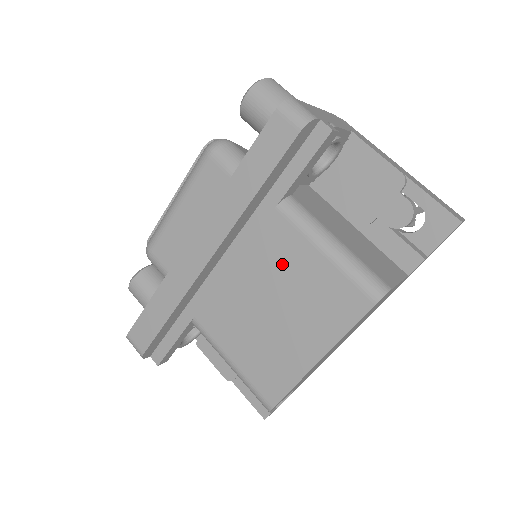
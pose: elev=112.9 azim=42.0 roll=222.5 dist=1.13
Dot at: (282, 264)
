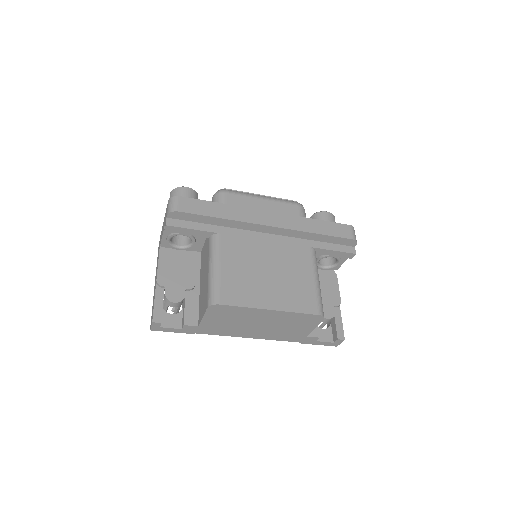
Dot at: (293, 264)
